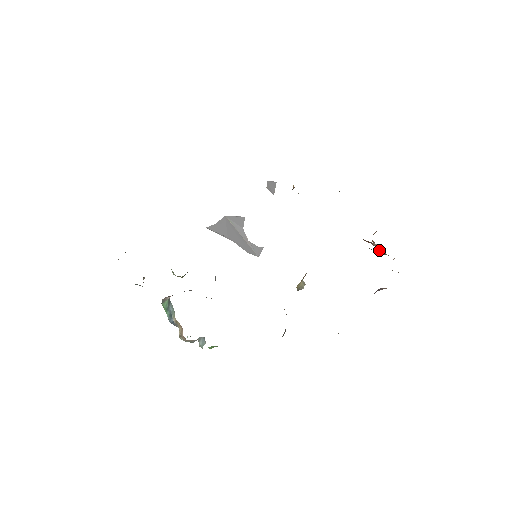
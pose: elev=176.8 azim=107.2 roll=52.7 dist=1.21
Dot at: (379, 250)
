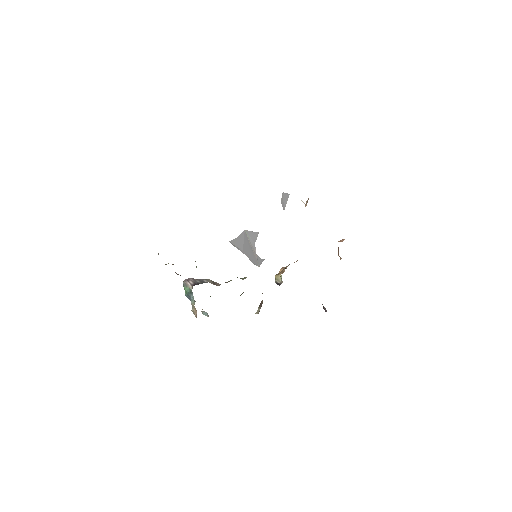
Dot at: occluded
